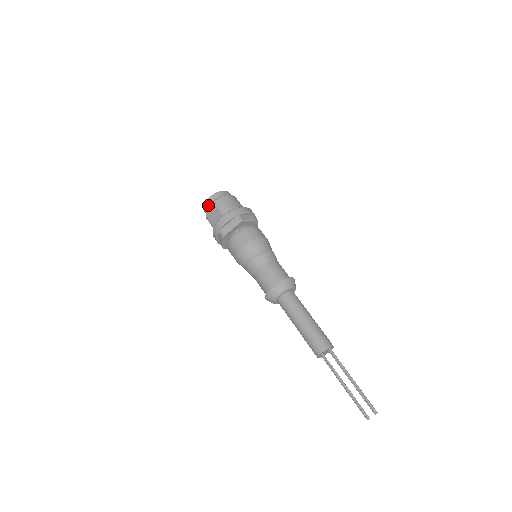
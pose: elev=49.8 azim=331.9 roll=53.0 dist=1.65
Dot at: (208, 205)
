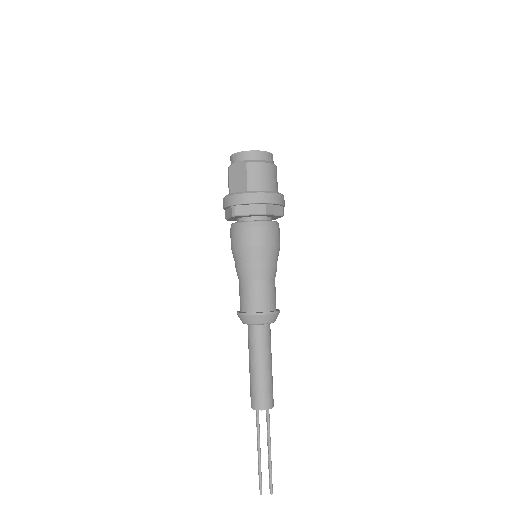
Dot at: (239, 159)
